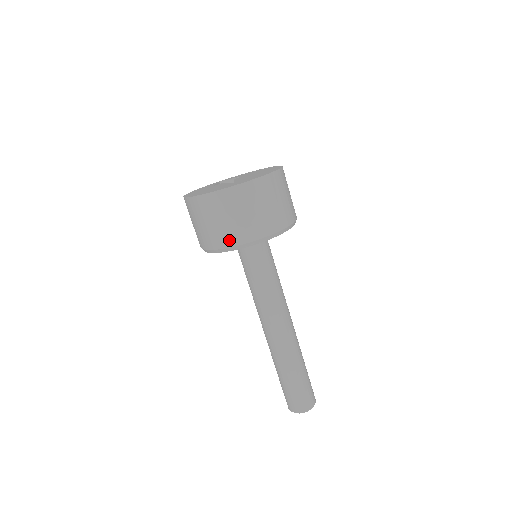
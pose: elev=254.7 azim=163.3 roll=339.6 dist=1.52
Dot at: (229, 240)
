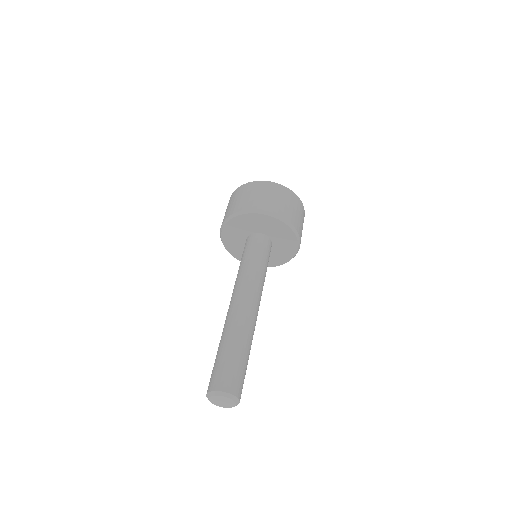
Dot at: (235, 210)
